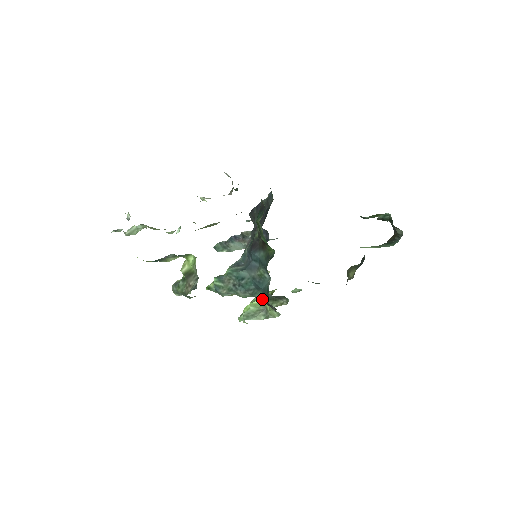
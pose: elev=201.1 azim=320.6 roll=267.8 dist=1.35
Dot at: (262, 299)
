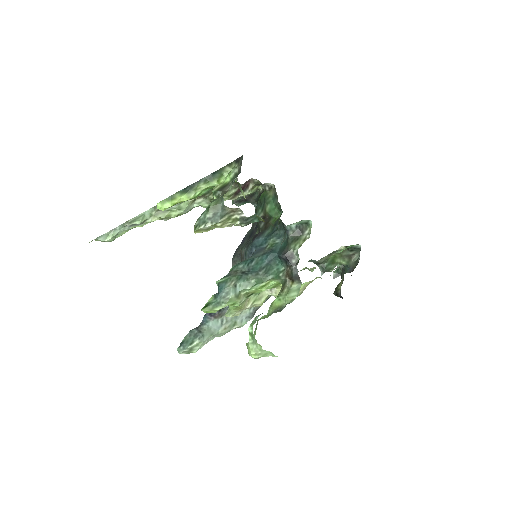
Dot at: occluded
